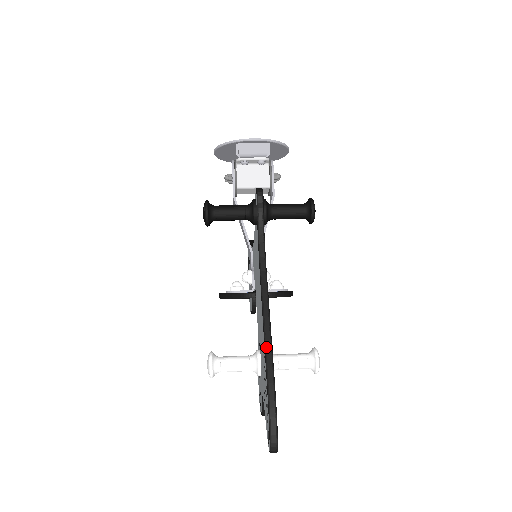
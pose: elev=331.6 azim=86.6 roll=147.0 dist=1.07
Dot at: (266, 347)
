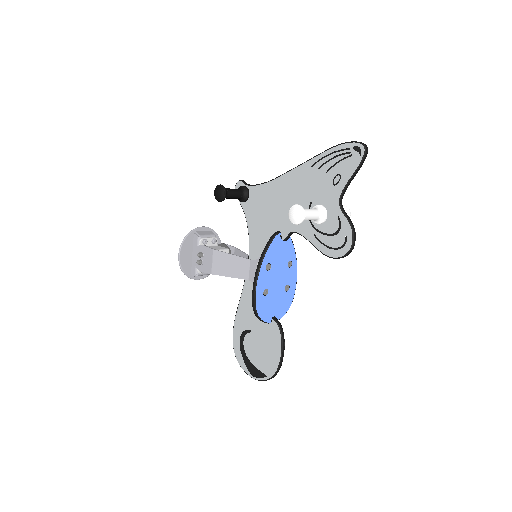
Dot at: (312, 158)
